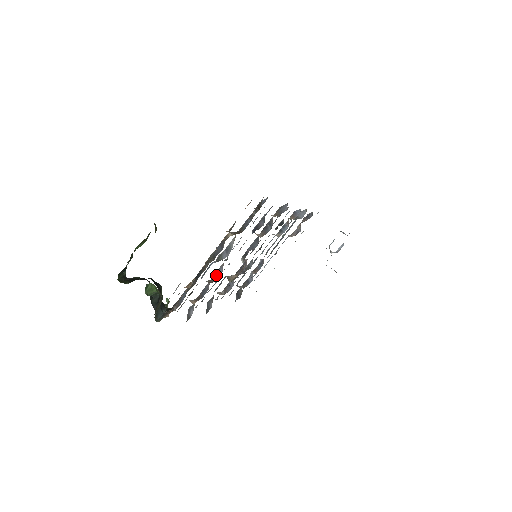
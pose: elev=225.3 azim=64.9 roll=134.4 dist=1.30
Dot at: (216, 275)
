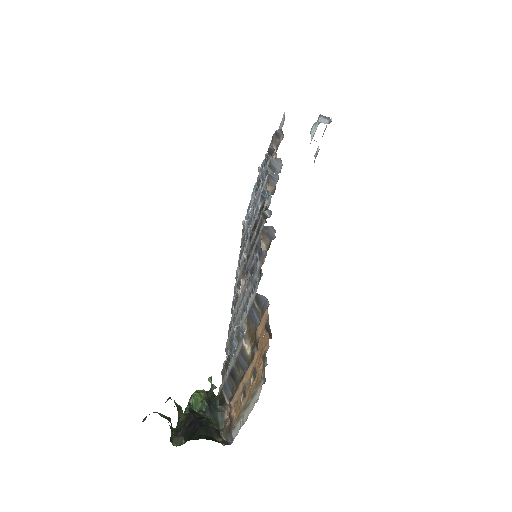
Dot at: occluded
